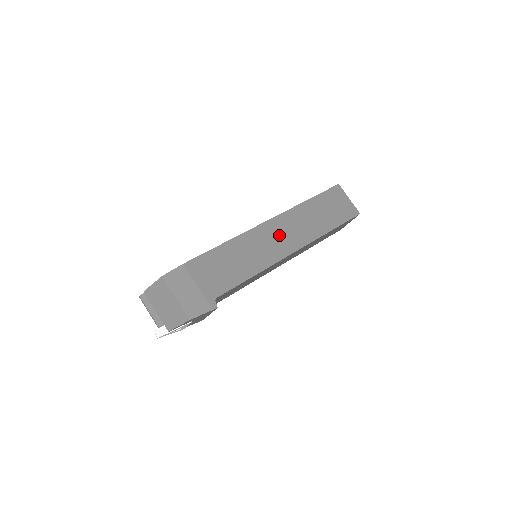
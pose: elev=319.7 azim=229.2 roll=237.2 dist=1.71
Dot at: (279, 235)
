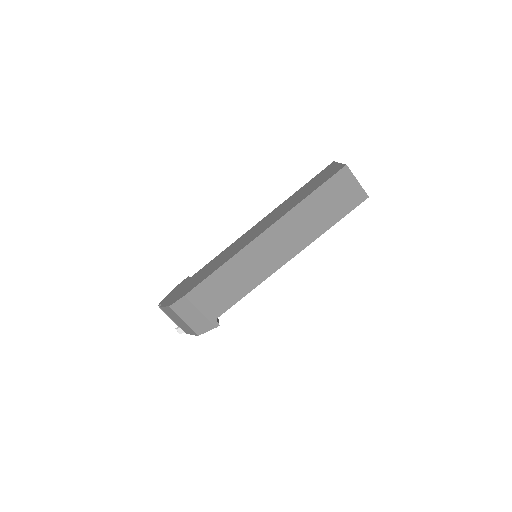
Dot at: (274, 246)
